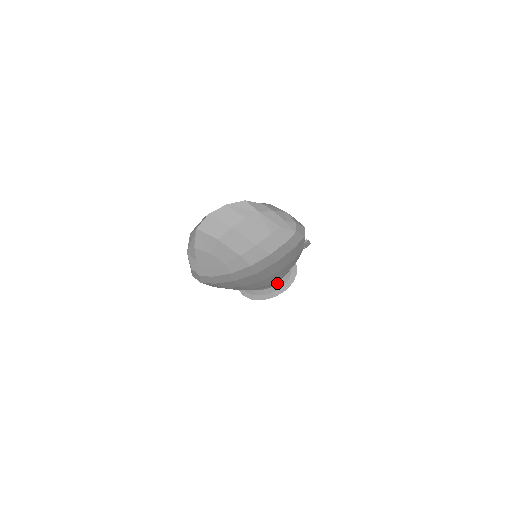
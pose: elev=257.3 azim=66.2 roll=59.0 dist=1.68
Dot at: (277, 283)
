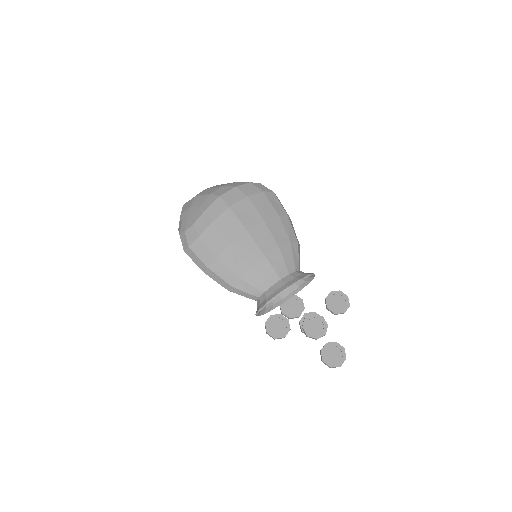
Dot at: (288, 275)
